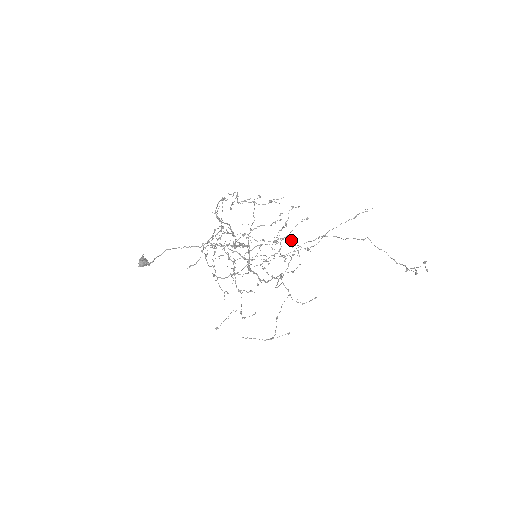
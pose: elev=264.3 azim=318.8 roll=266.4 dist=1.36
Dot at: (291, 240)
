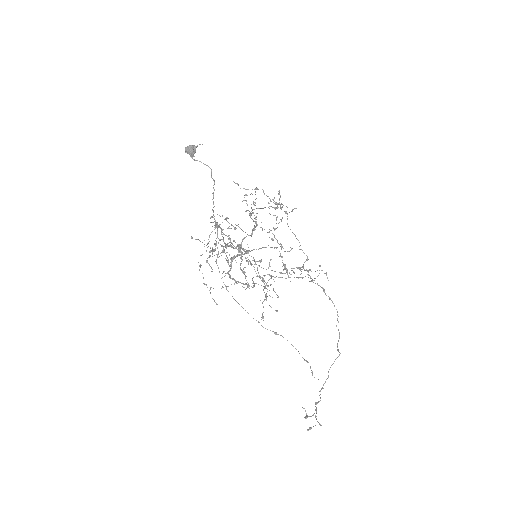
Dot at: (266, 296)
